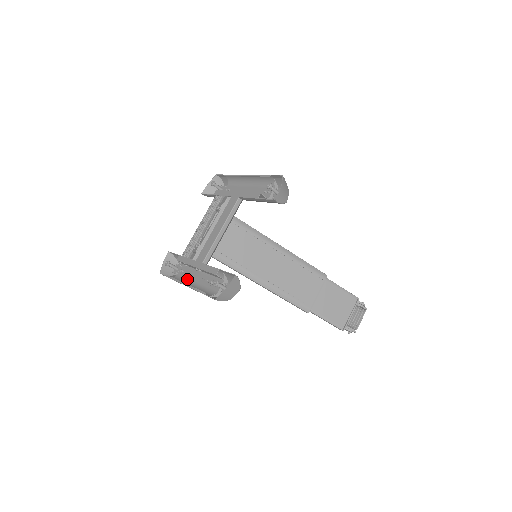
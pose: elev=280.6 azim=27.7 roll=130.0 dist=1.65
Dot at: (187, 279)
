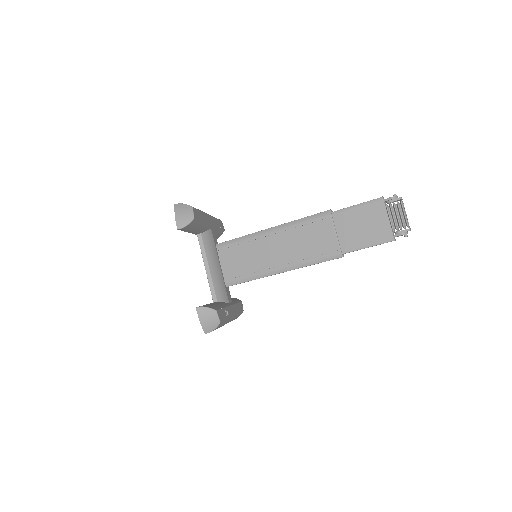
Dot at: occluded
